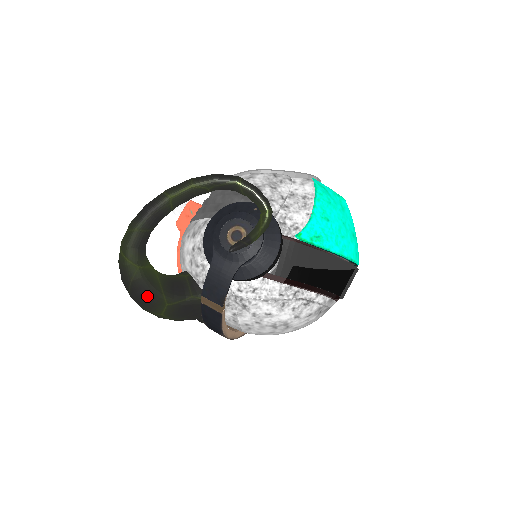
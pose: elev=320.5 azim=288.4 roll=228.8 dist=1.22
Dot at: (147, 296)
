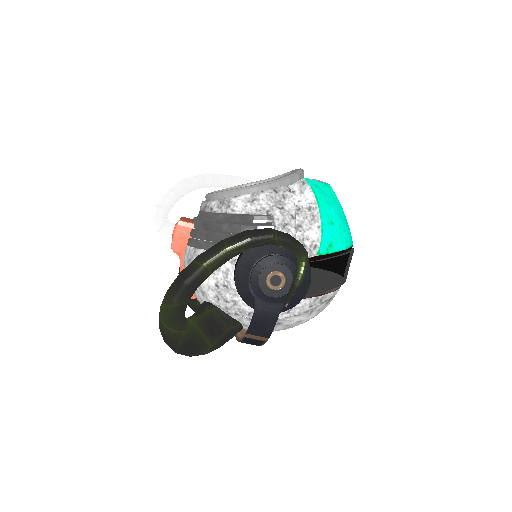
Dot at: (194, 349)
